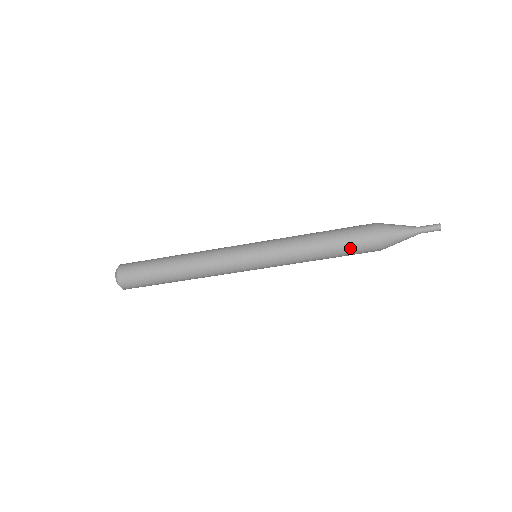
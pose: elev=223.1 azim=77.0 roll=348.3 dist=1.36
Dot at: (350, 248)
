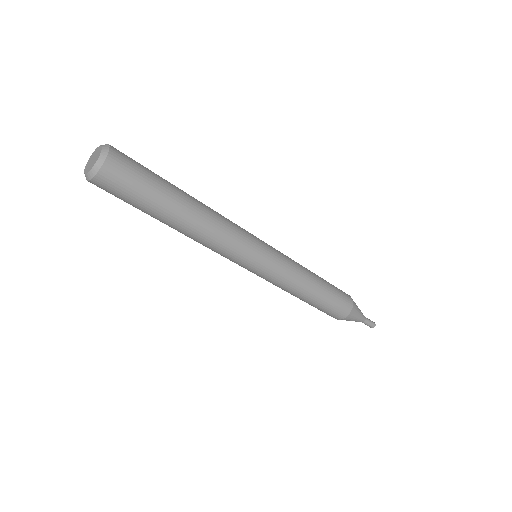
Dot at: (330, 305)
